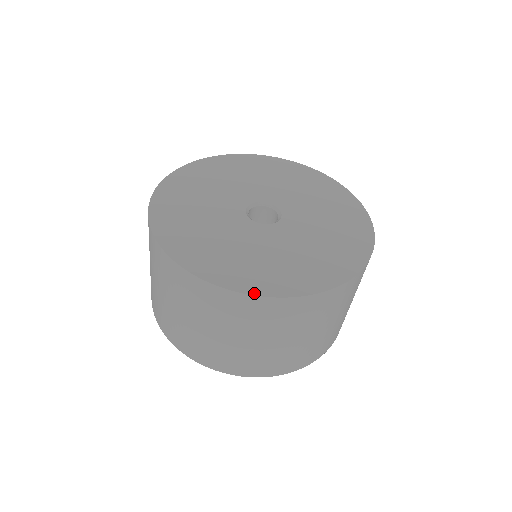
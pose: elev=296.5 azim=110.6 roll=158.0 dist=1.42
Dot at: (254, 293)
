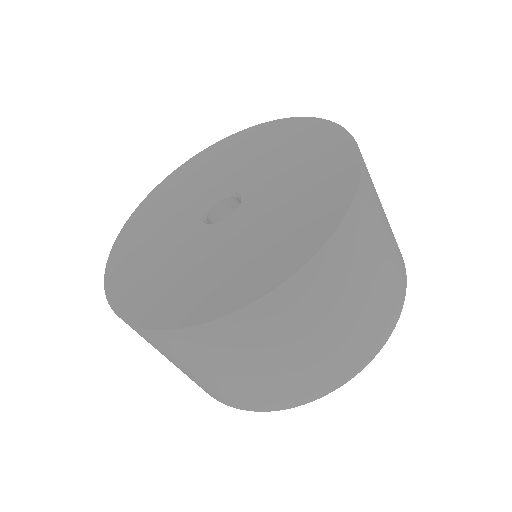
Dot at: (302, 263)
